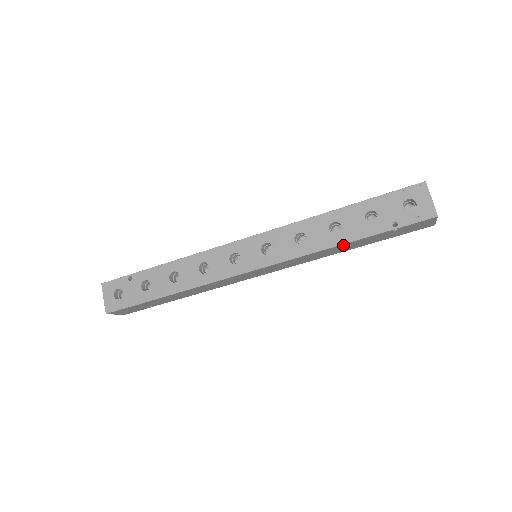
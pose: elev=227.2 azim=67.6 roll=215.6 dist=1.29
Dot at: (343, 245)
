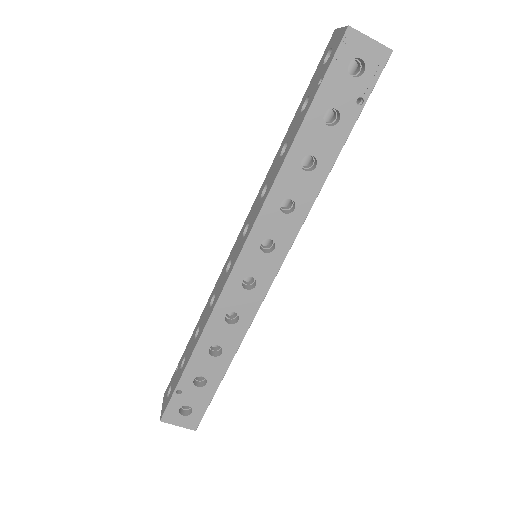
Dot at: (329, 168)
